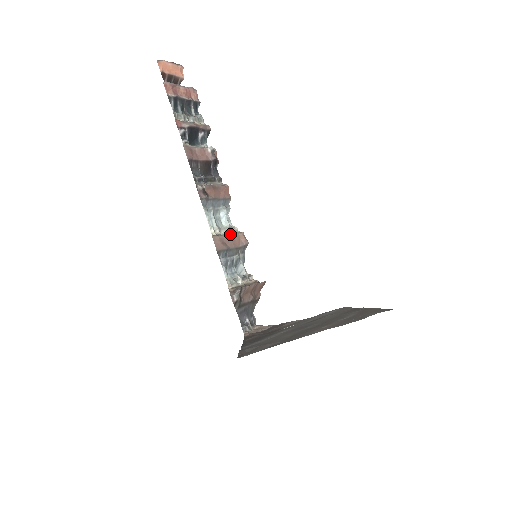
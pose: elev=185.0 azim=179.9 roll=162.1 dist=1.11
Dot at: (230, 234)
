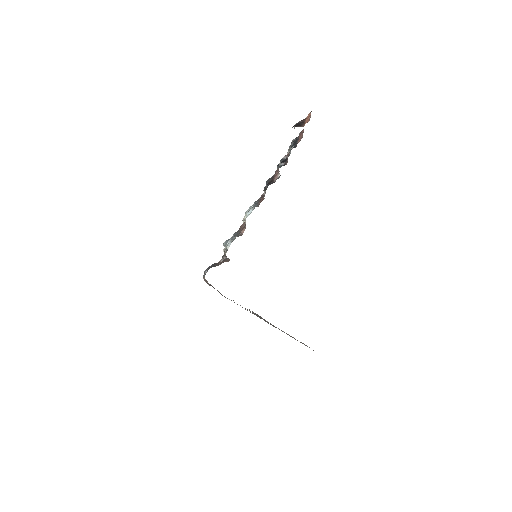
Dot at: occluded
